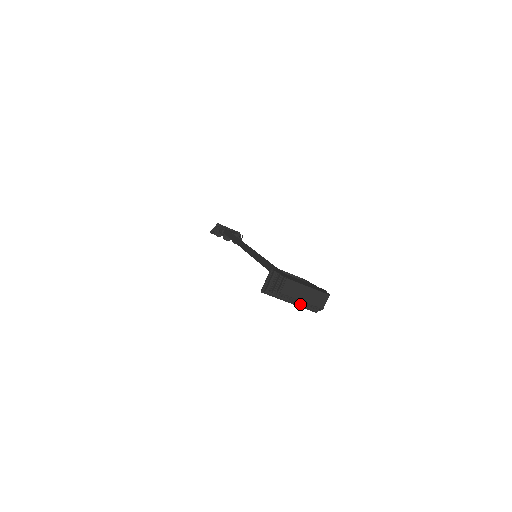
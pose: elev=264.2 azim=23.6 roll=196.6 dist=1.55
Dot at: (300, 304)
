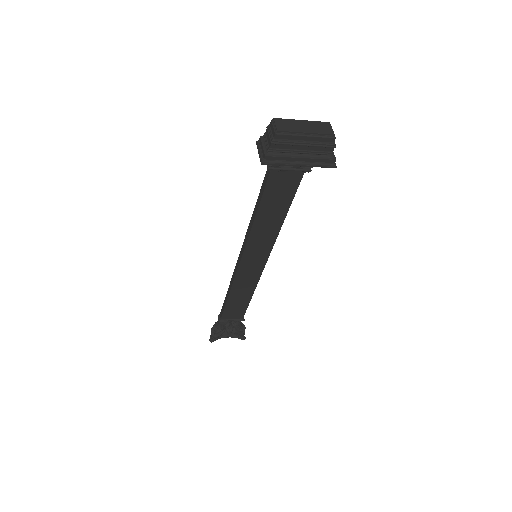
Dot at: (311, 157)
